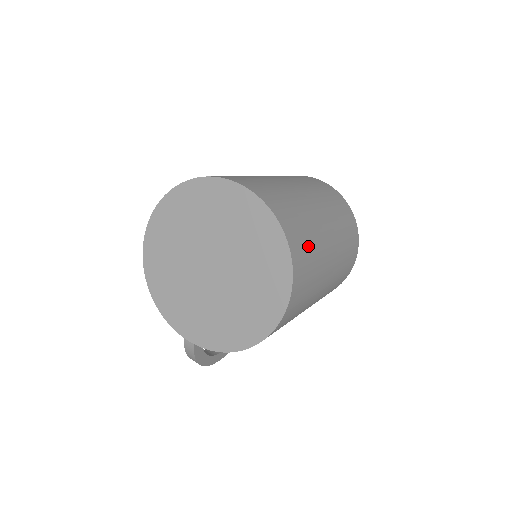
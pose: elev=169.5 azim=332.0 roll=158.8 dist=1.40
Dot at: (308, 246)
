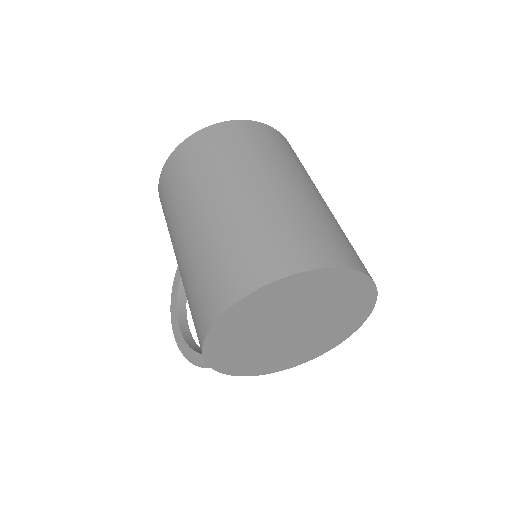
Dot at: occluded
